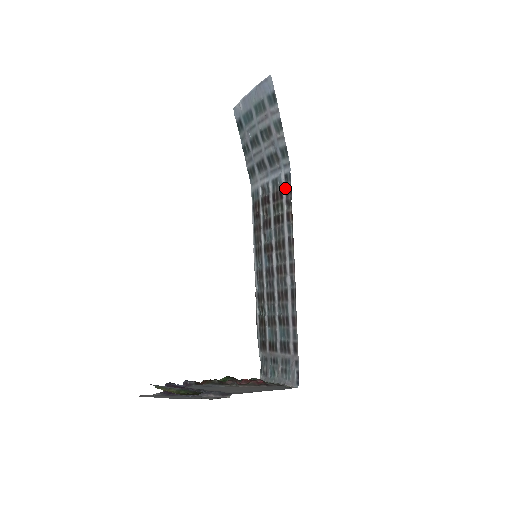
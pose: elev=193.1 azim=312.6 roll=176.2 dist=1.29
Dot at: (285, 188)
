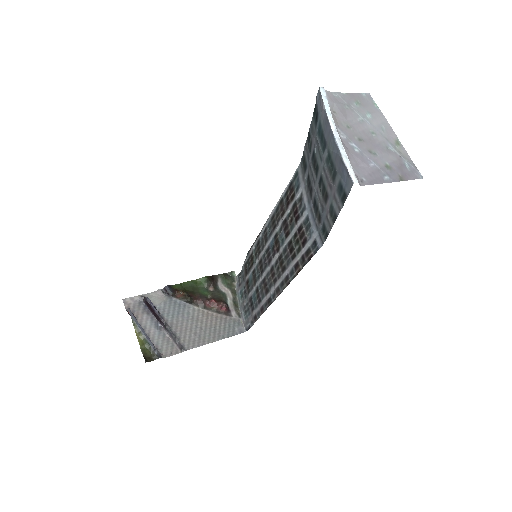
Dot at: (308, 248)
